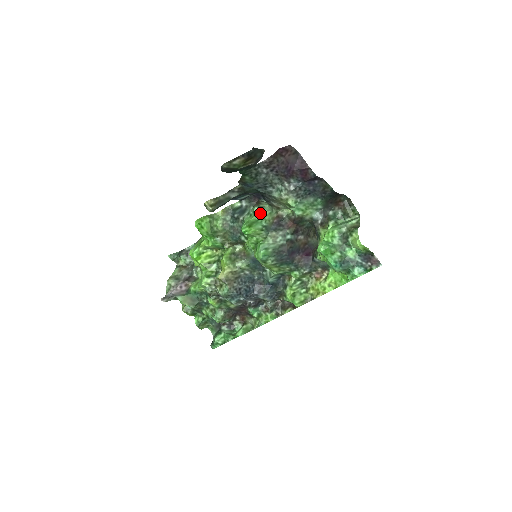
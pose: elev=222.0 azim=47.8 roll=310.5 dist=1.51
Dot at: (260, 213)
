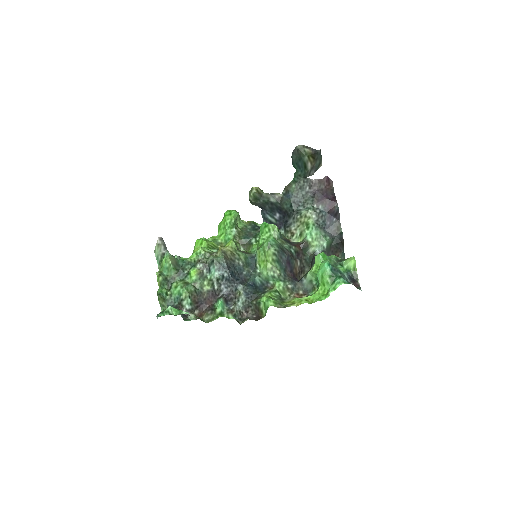
Dot at: occluded
